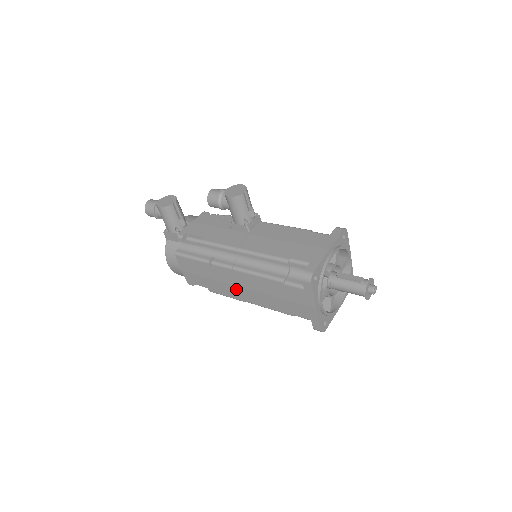
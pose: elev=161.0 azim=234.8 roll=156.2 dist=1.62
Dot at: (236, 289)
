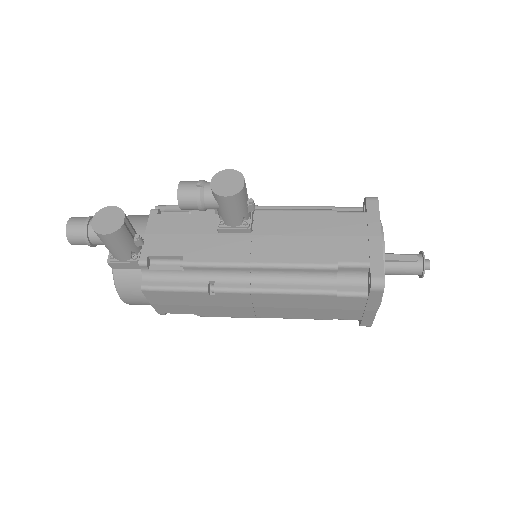
Dot at: (249, 310)
